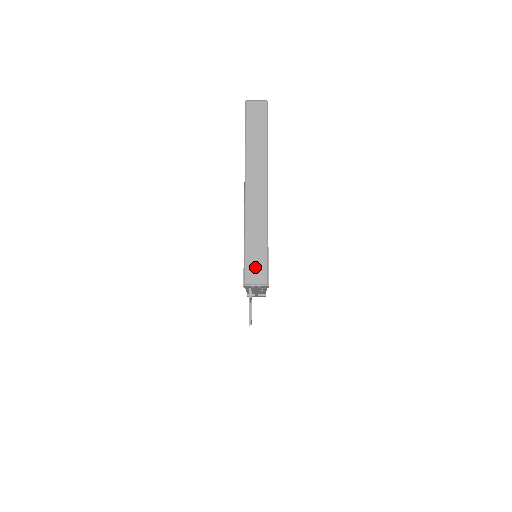
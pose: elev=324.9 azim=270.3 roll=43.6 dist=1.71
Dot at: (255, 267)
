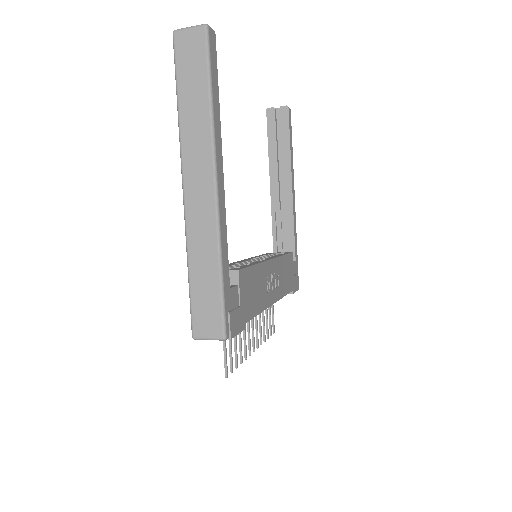
Dot at: (205, 313)
